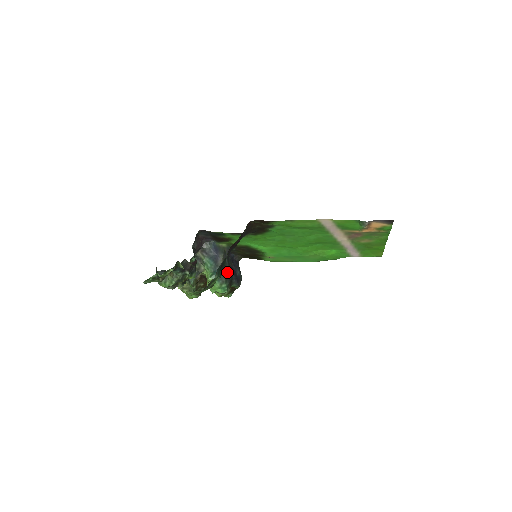
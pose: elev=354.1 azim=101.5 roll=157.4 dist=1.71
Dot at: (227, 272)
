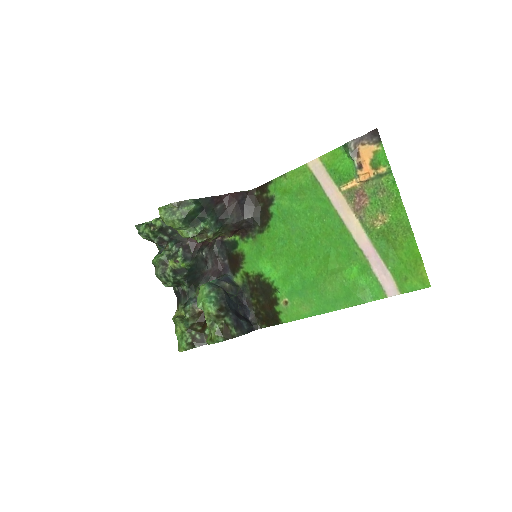
Dot at: (225, 292)
